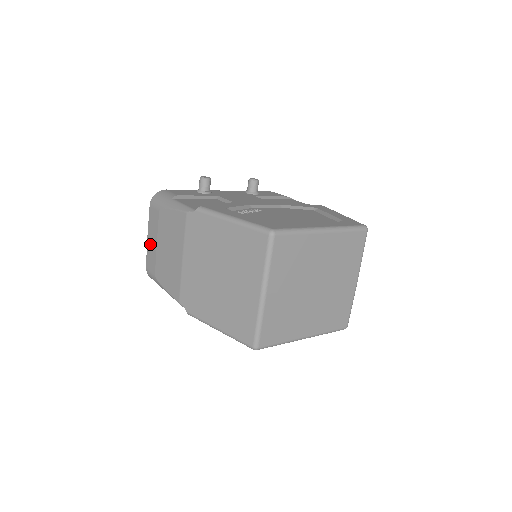
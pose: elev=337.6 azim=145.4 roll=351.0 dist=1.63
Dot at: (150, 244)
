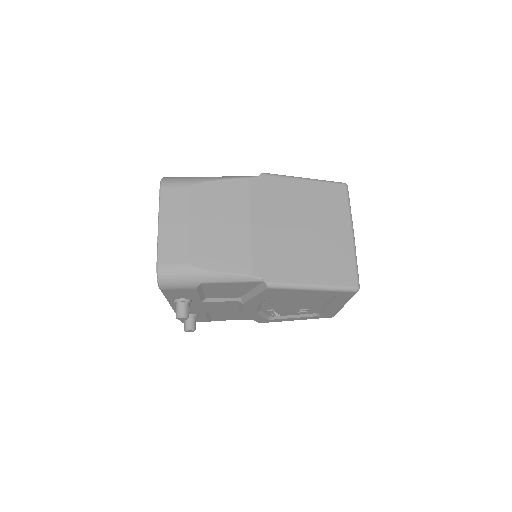
Dot at: (170, 229)
